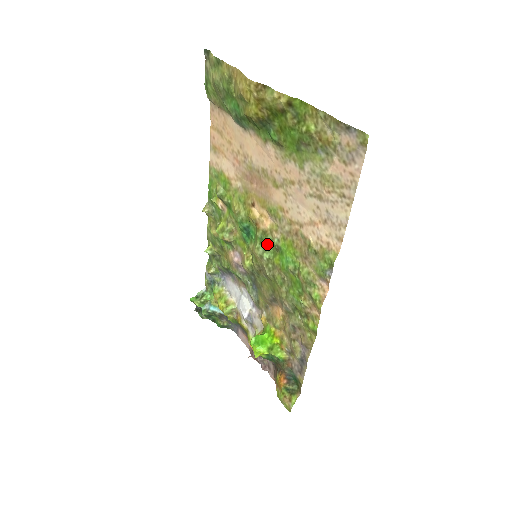
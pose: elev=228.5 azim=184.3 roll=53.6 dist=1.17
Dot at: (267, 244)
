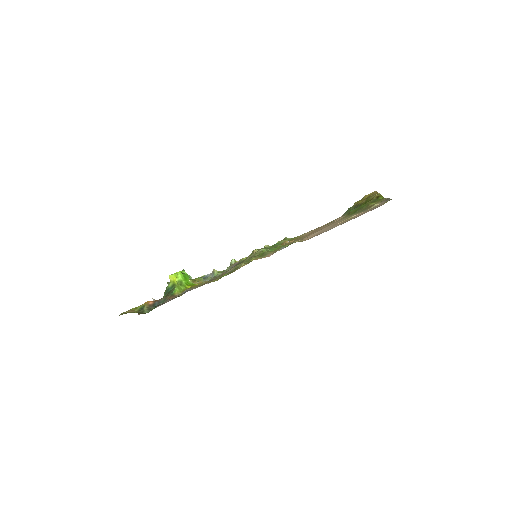
Dot at: occluded
